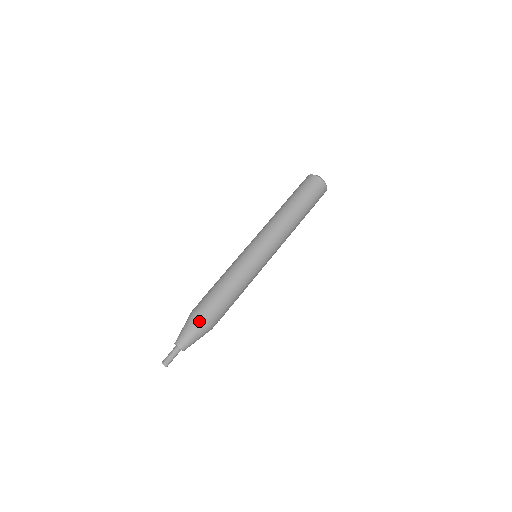
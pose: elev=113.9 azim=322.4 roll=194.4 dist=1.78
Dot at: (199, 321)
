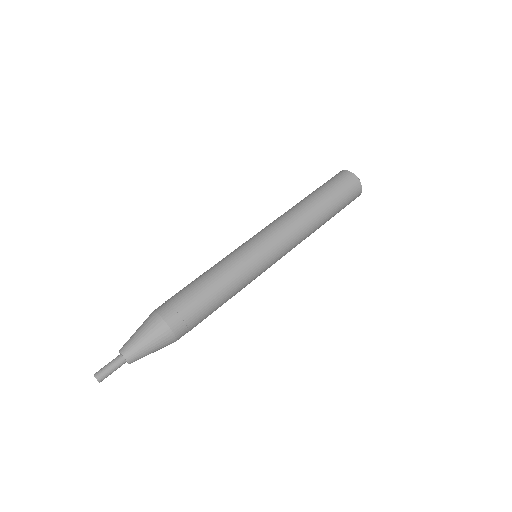
Dot at: (159, 323)
